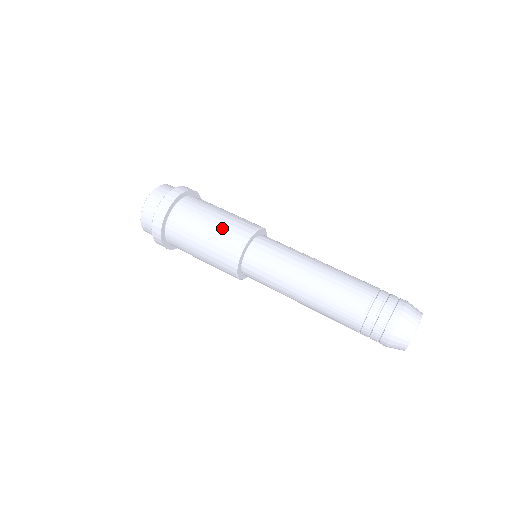
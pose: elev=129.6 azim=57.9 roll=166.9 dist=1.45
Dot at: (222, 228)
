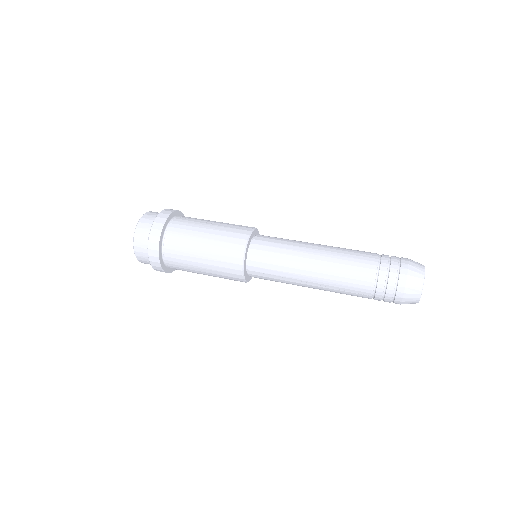
Dot at: (228, 223)
